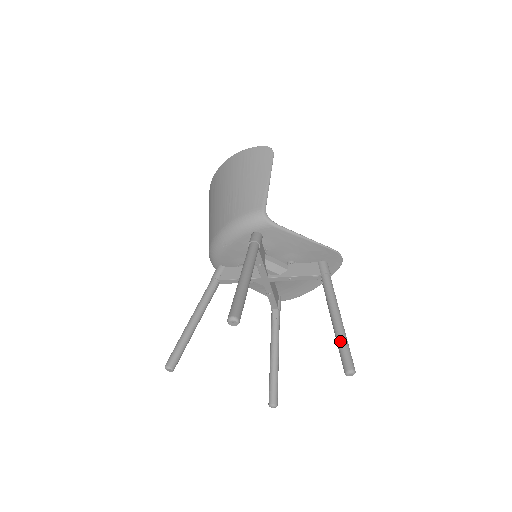
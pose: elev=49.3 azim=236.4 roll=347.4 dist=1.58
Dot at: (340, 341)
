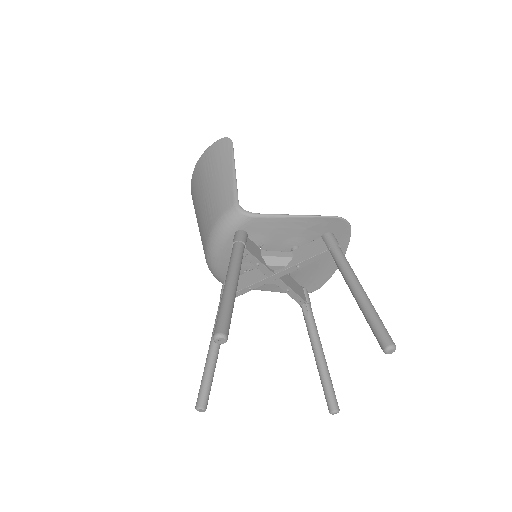
Dot at: (367, 316)
